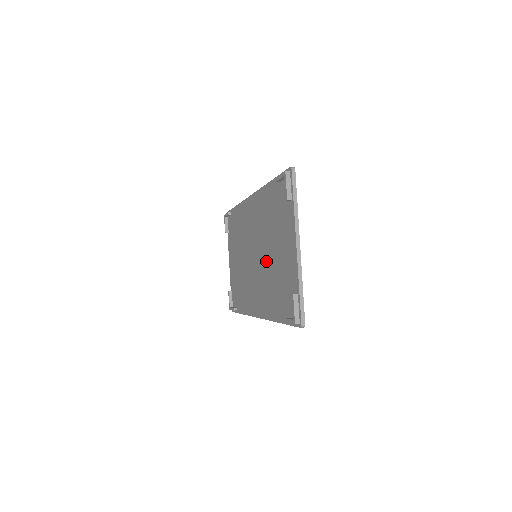
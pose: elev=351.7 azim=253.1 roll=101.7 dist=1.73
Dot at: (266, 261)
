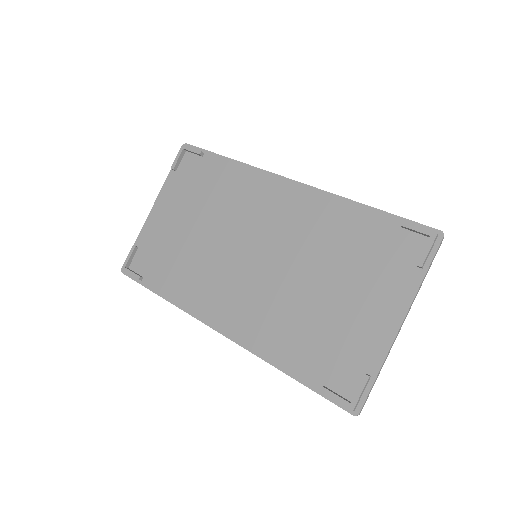
Dot at: (293, 285)
